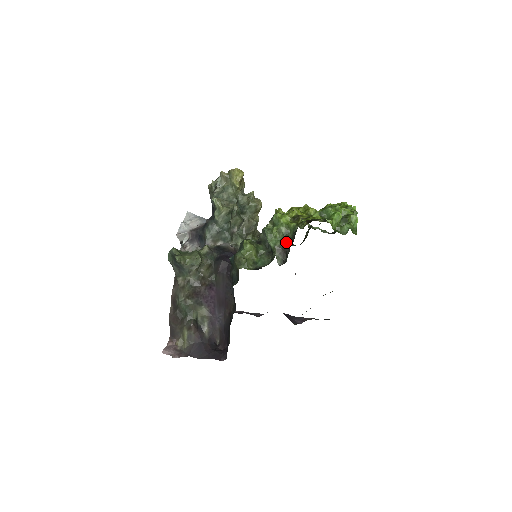
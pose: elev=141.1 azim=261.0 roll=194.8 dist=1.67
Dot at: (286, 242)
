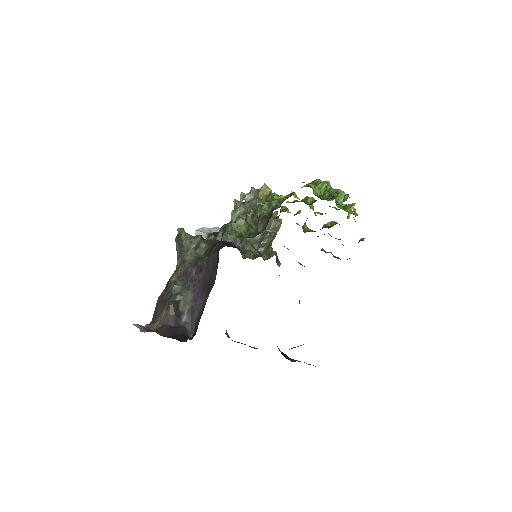
Dot at: (272, 212)
